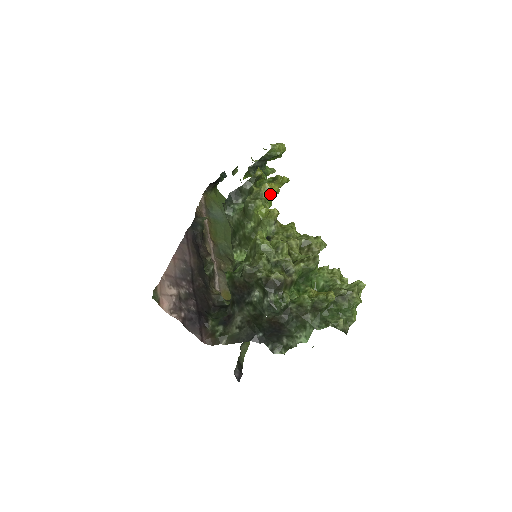
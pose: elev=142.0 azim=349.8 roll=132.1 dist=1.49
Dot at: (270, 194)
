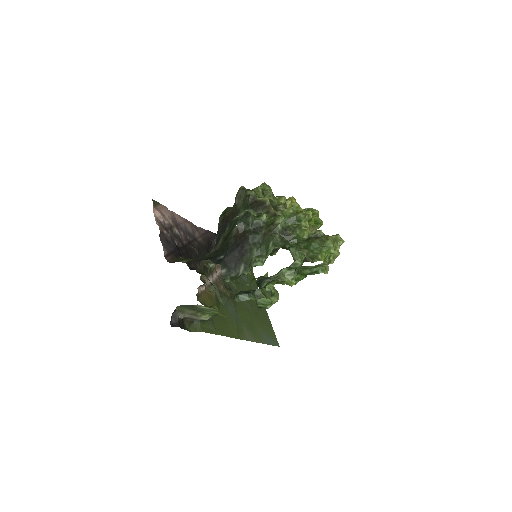
Dot at: (292, 204)
